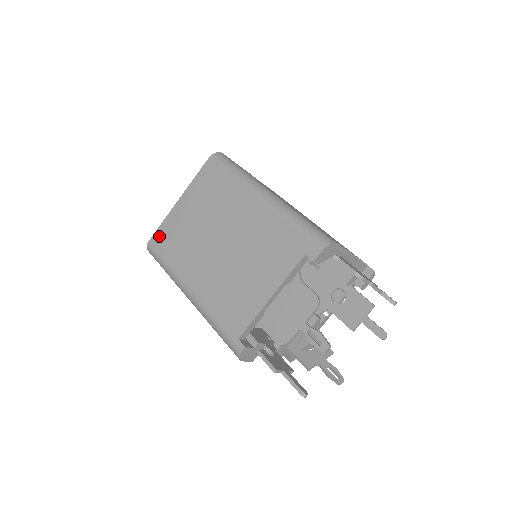
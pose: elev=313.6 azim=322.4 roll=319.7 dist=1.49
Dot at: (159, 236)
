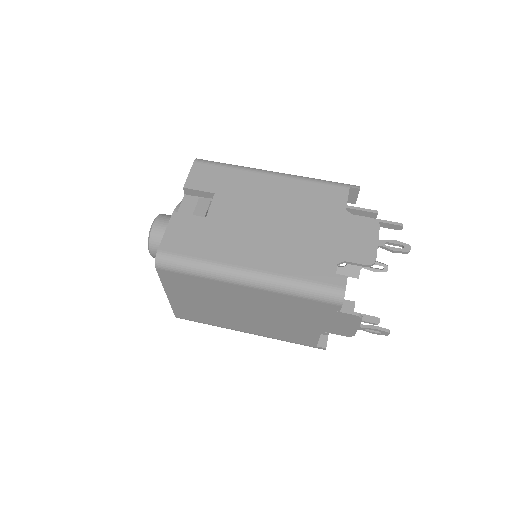
Dot at: (181, 314)
